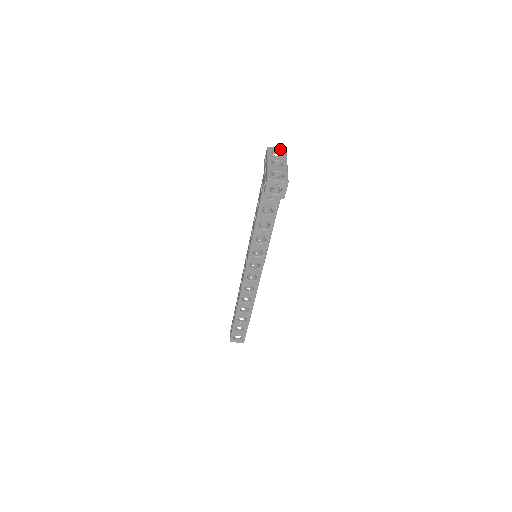
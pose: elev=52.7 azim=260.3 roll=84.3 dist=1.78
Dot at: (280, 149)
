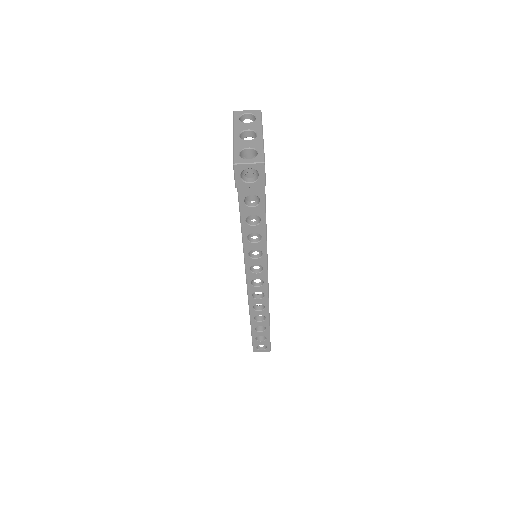
Dot at: (252, 111)
